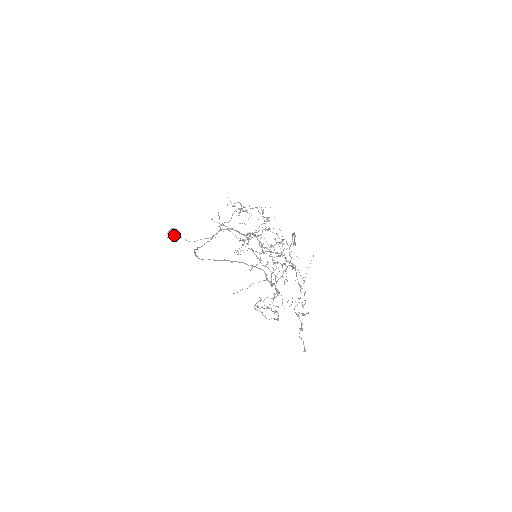
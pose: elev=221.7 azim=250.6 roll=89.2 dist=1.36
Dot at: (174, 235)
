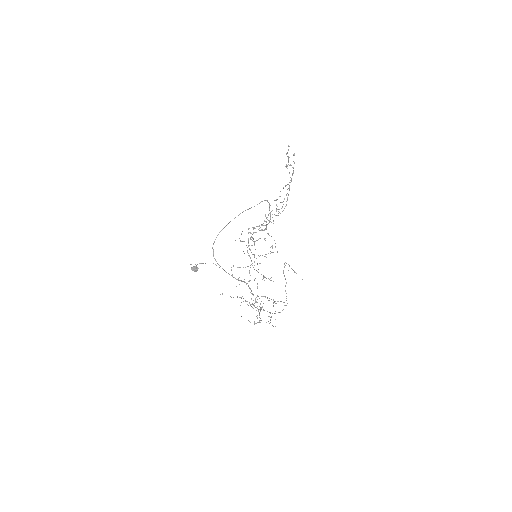
Dot at: (197, 264)
